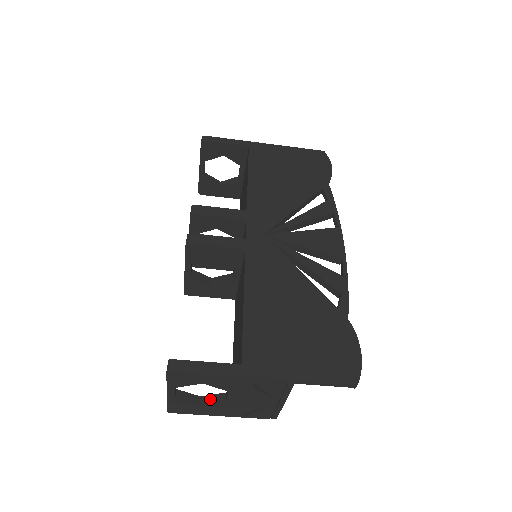
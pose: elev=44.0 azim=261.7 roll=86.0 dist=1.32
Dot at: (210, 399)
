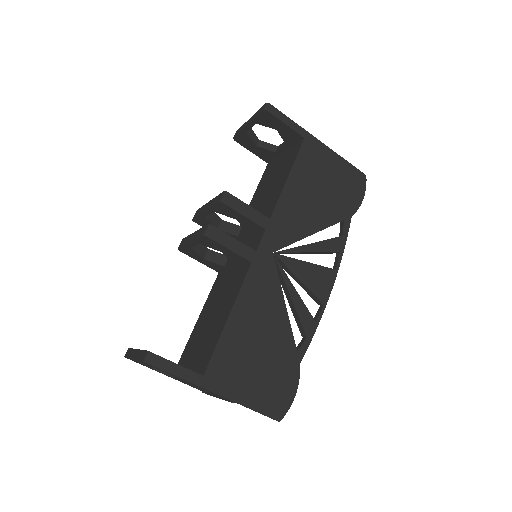
Dot at: occluded
